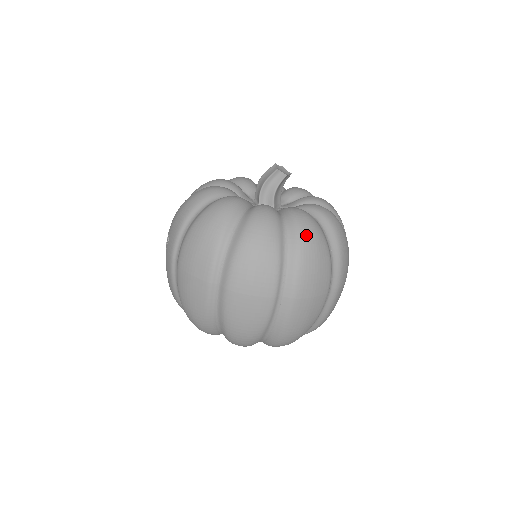
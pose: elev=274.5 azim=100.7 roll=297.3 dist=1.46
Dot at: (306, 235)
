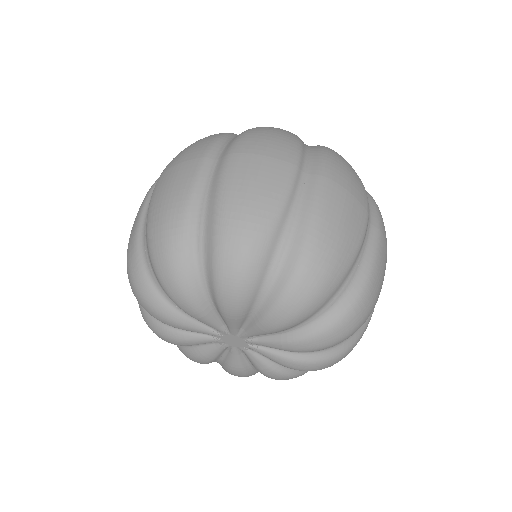
Dot at: occluded
